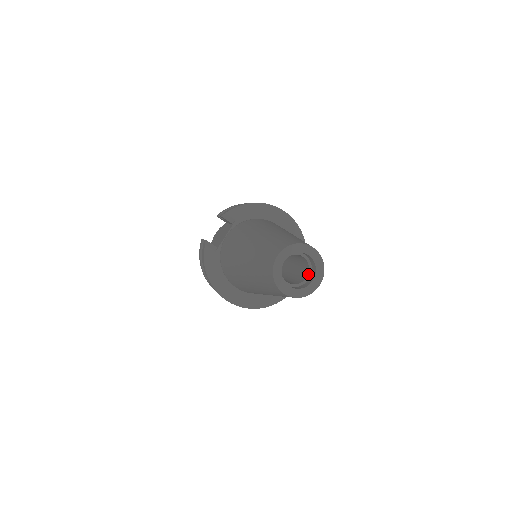
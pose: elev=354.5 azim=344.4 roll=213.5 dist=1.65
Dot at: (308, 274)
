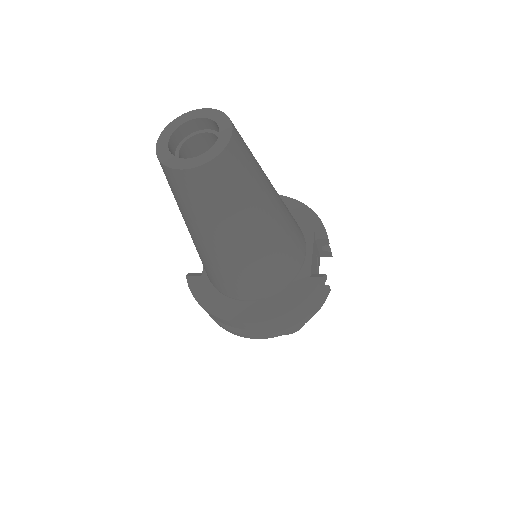
Dot at: occluded
